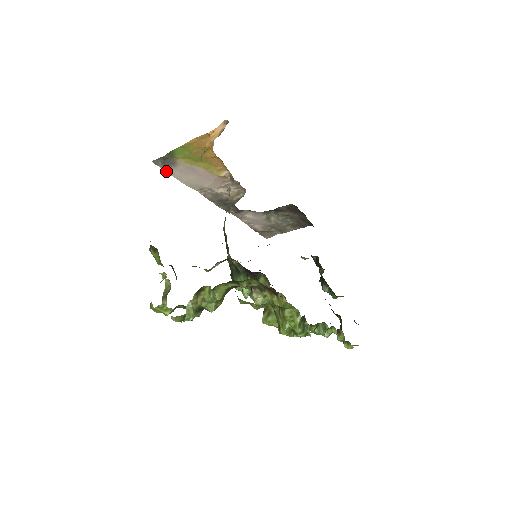
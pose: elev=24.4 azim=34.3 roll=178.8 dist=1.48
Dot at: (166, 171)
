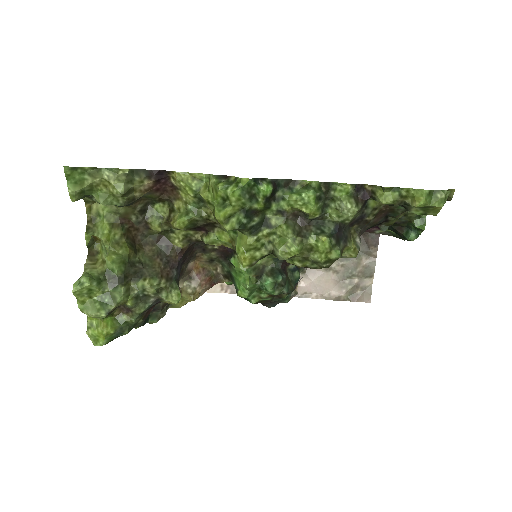
Dot at: occluded
